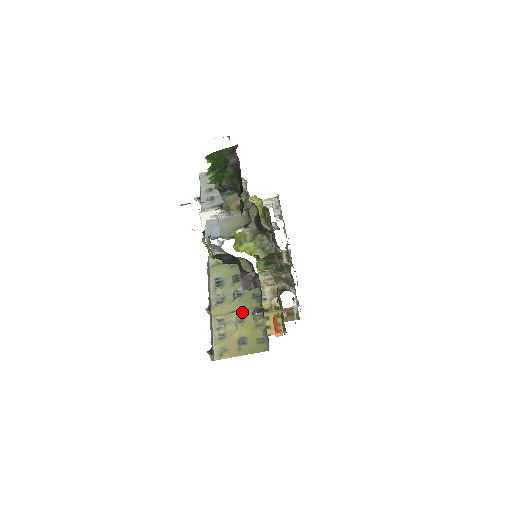
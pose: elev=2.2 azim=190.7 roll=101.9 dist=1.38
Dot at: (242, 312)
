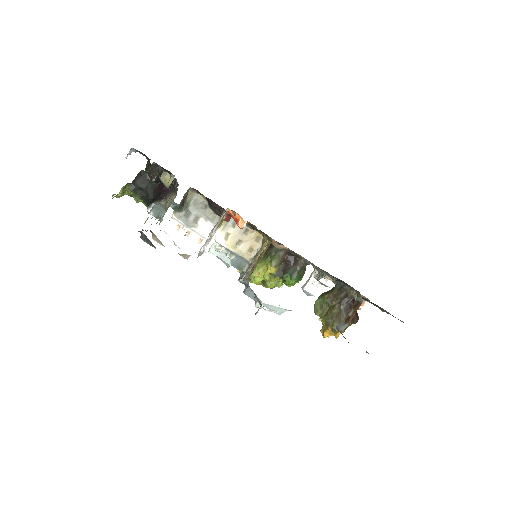
Dot at: occluded
